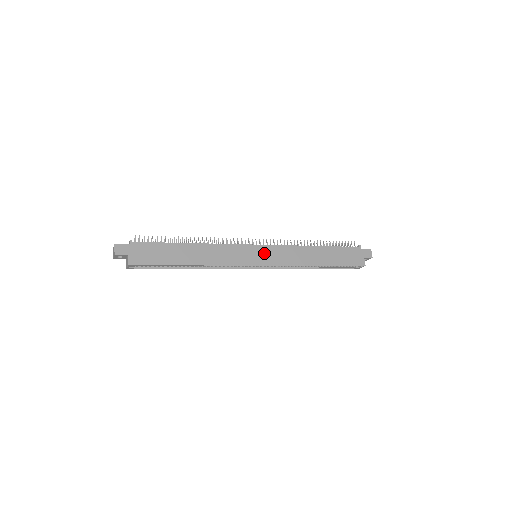
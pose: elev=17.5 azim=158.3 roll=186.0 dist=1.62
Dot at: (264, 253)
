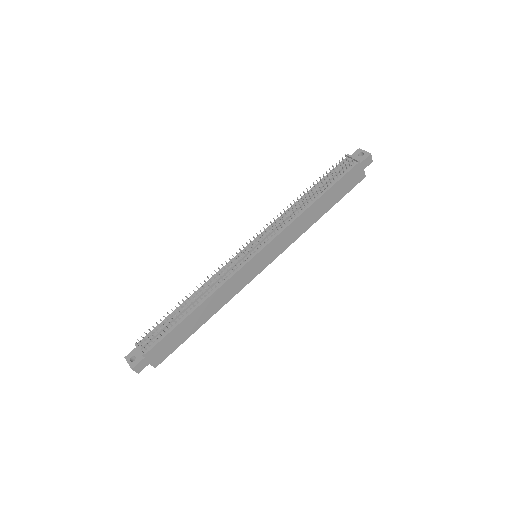
Dot at: (266, 255)
